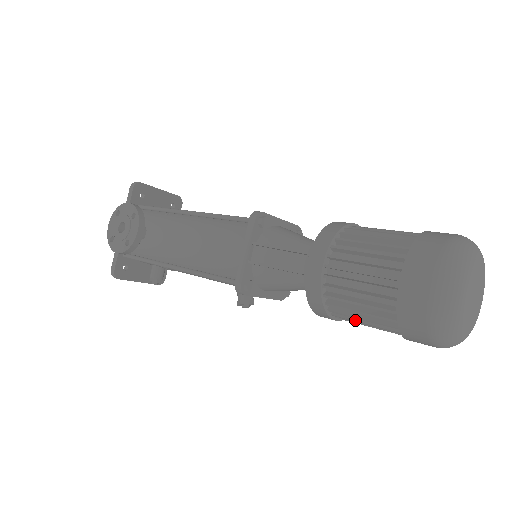
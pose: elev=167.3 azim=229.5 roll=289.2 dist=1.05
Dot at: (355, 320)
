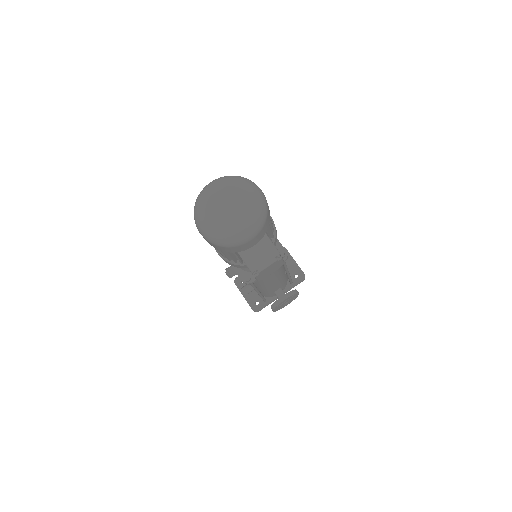
Dot at: occluded
